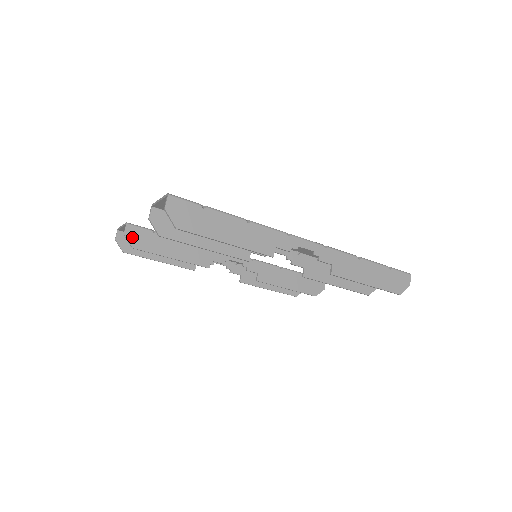
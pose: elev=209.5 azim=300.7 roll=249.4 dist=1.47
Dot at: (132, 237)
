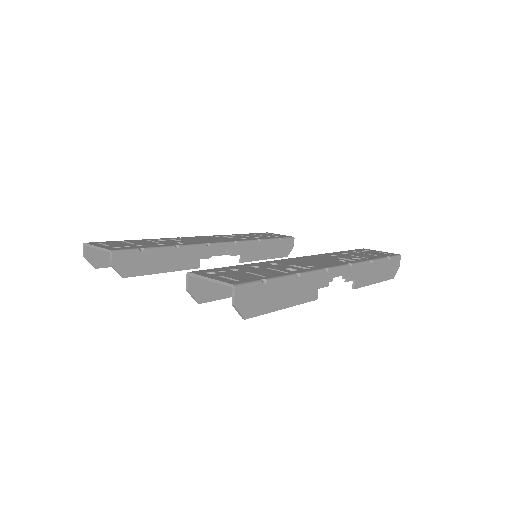
Dot at: (120, 266)
